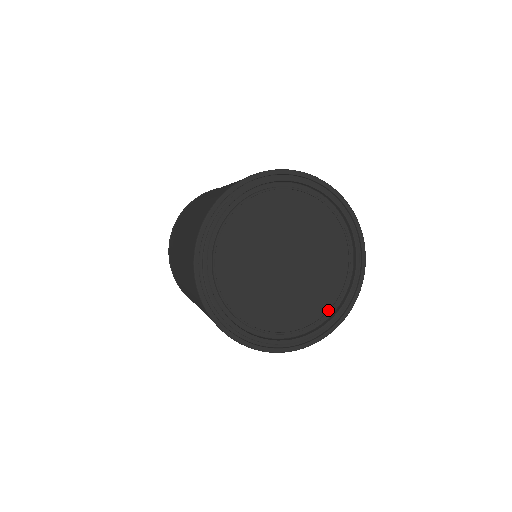
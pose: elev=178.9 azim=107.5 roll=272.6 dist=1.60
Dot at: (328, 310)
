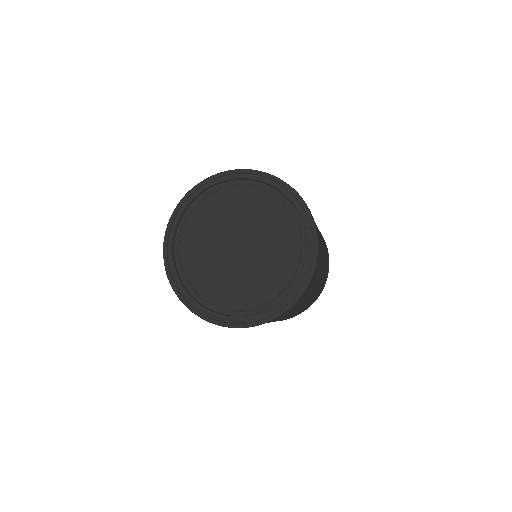
Dot at: (280, 291)
